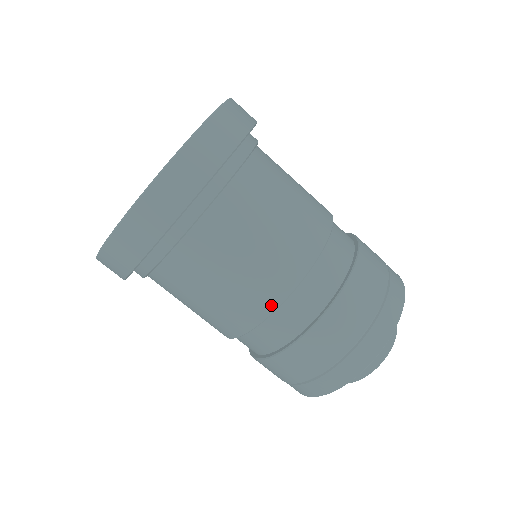
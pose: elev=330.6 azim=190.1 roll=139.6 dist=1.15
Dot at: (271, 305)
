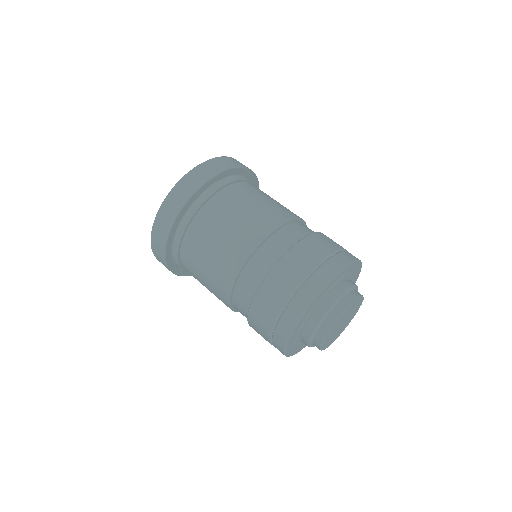
Dot at: (226, 292)
